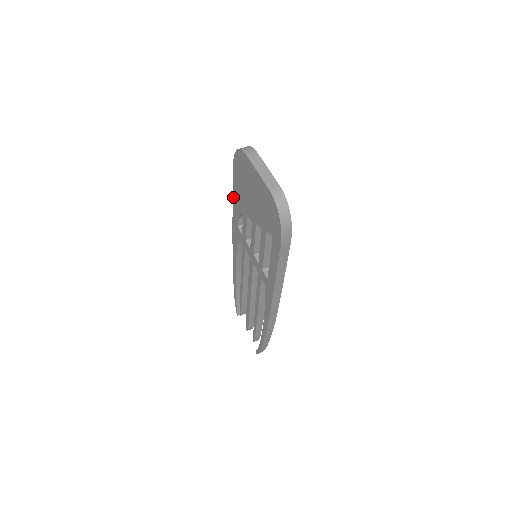
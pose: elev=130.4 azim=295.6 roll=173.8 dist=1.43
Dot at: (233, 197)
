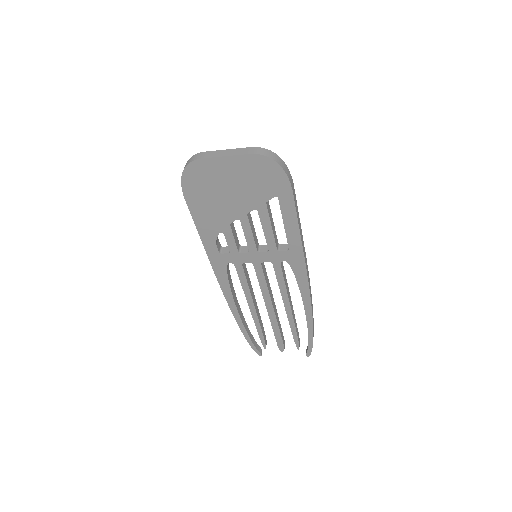
Dot at: (198, 229)
